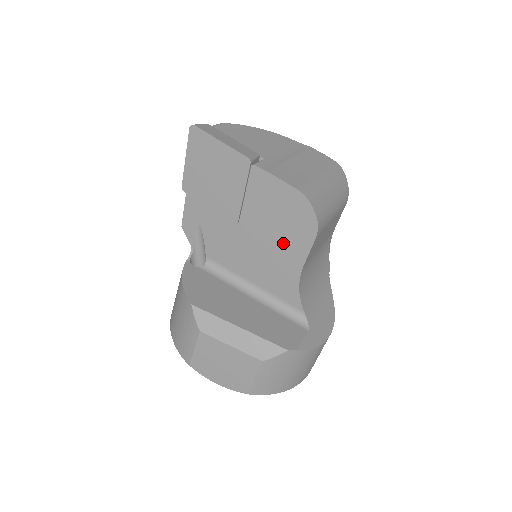
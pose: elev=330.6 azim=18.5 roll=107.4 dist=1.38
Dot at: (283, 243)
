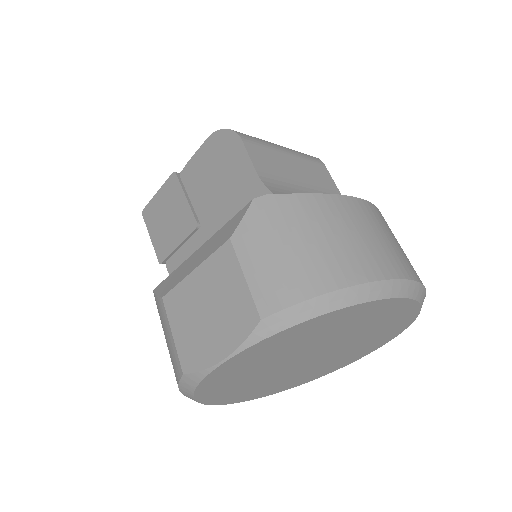
Dot at: (231, 183)
